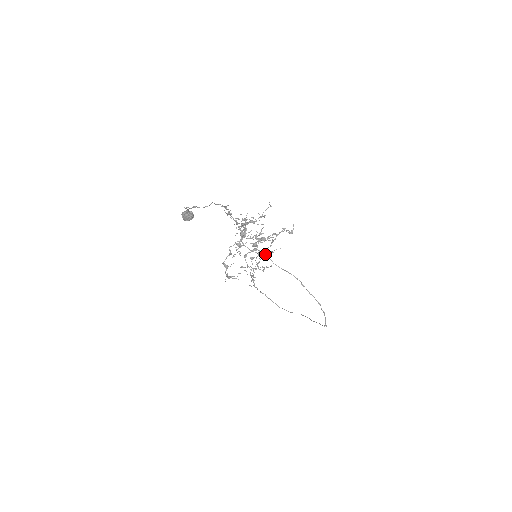
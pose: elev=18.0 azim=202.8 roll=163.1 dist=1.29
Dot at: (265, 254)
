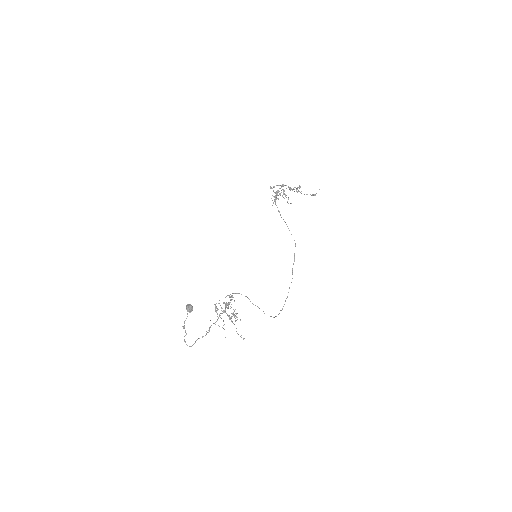
Dot at: occluded
